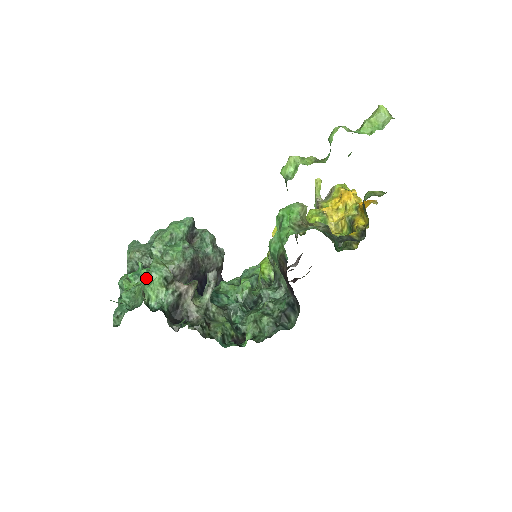
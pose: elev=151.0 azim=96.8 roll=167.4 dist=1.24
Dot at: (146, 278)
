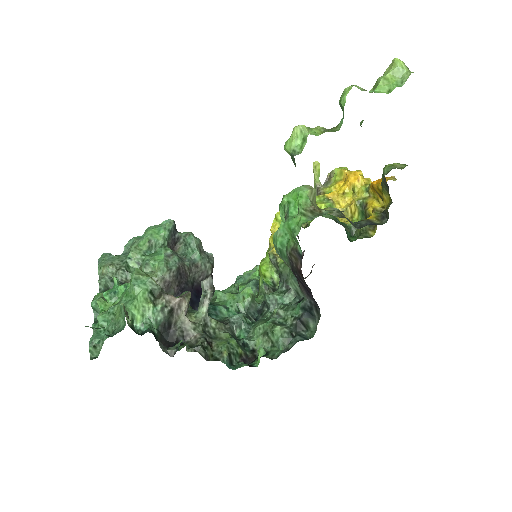
Dot at: (127, 294)
